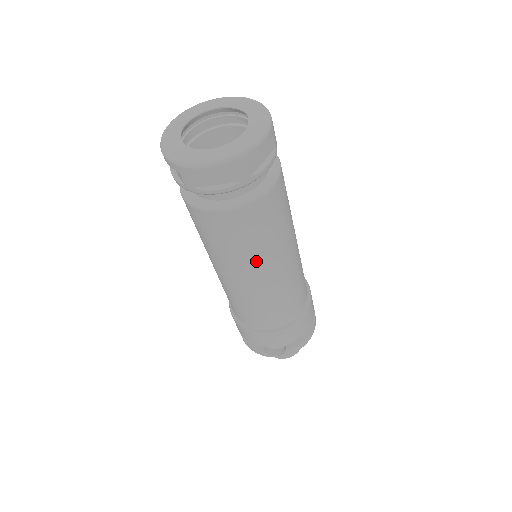
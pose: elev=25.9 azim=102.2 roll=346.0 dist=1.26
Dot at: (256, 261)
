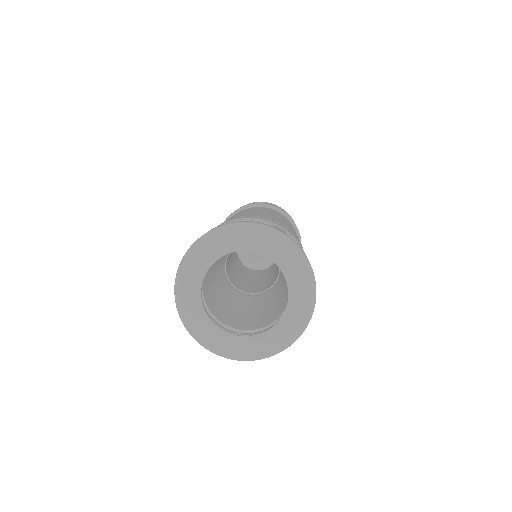
Dot at: occluded
